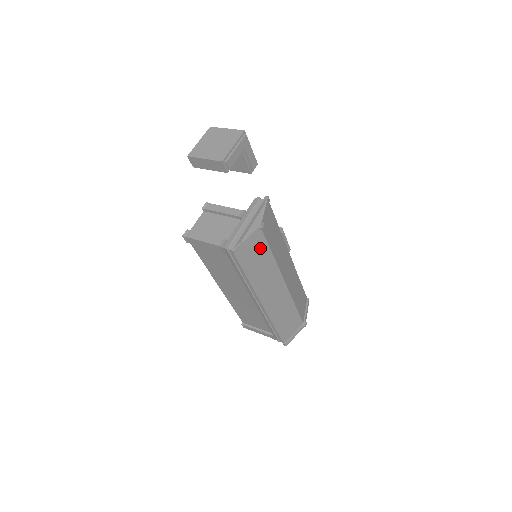
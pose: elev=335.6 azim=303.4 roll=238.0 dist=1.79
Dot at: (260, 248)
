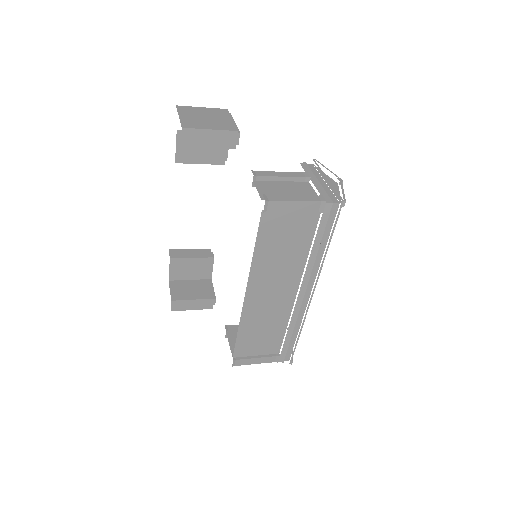
Dot at: occluded
